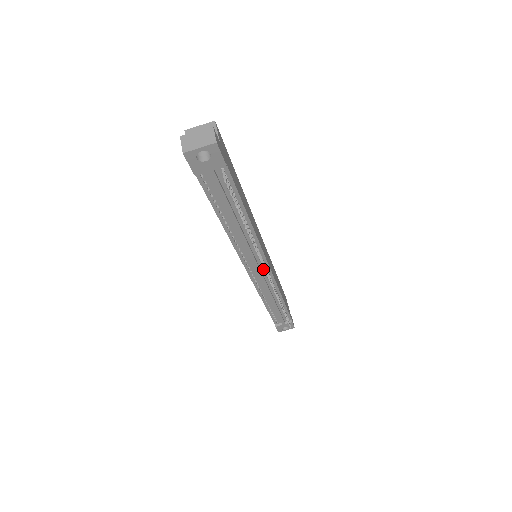
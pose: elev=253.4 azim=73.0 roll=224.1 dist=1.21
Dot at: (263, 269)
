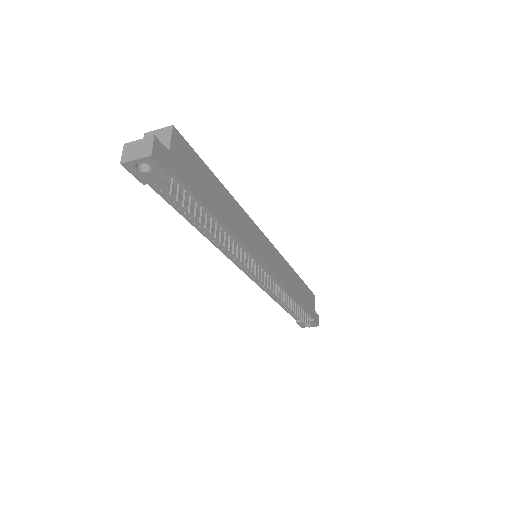
Dot at: (260, 271)
